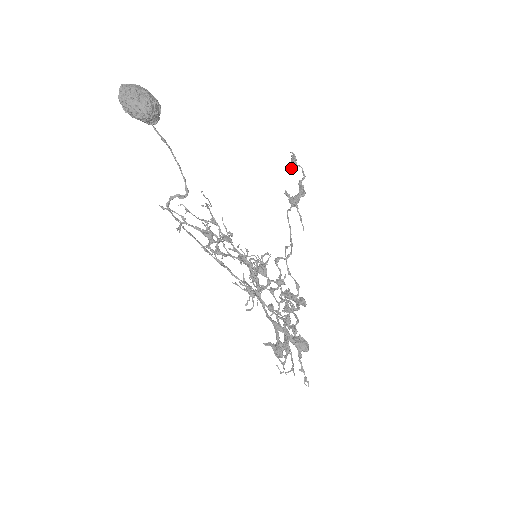
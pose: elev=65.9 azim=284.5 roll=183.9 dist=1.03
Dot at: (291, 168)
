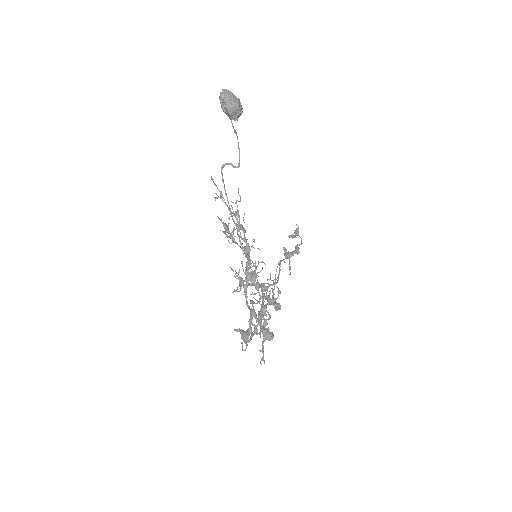
Dot at: (293, 236)
